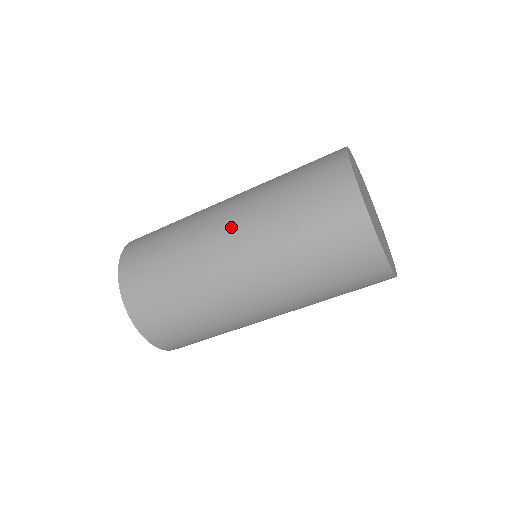
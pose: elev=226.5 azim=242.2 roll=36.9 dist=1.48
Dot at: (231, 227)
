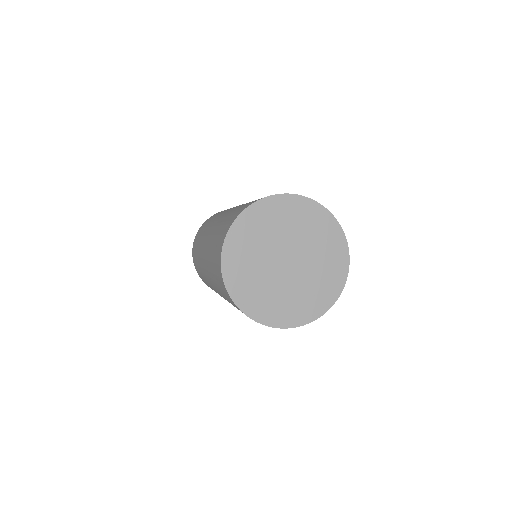
Dot at: occluded
